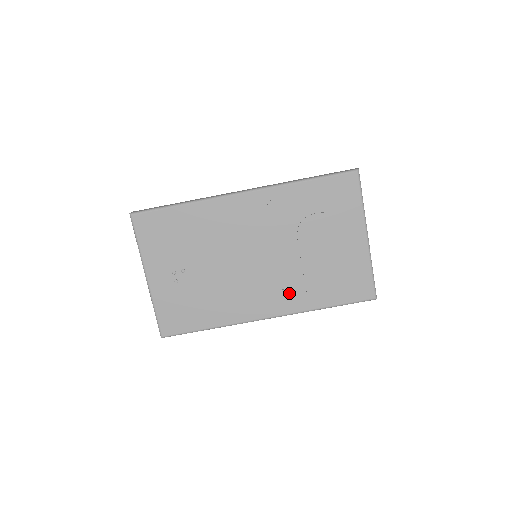
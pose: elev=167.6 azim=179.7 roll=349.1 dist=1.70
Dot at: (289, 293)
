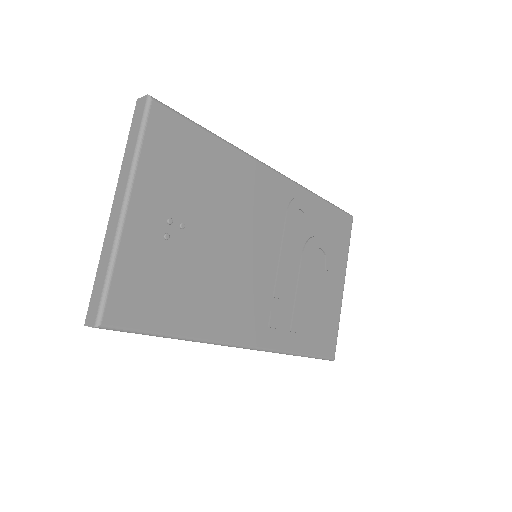
Dot at: (278, 319)
